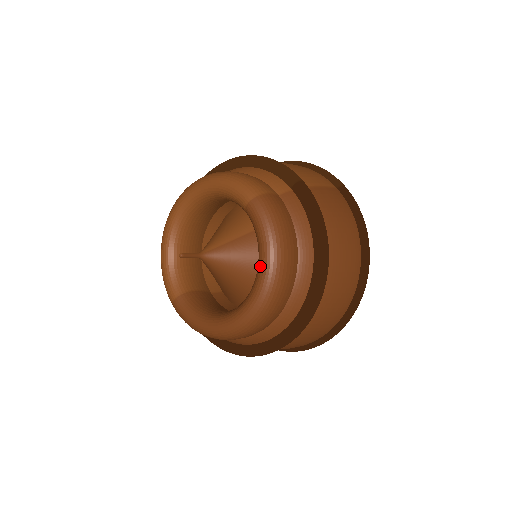
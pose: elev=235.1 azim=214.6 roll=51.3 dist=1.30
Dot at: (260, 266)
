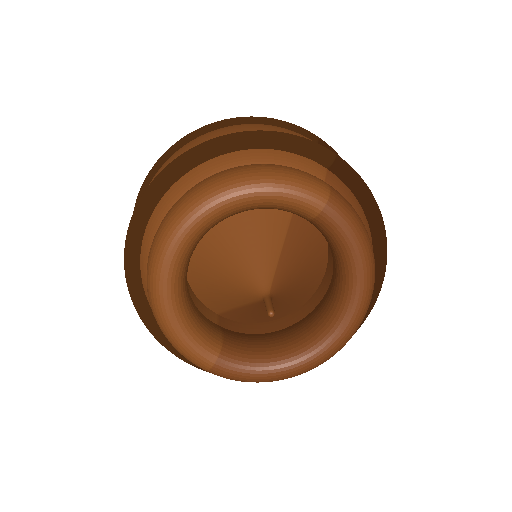
Dot at: (358, 278)
